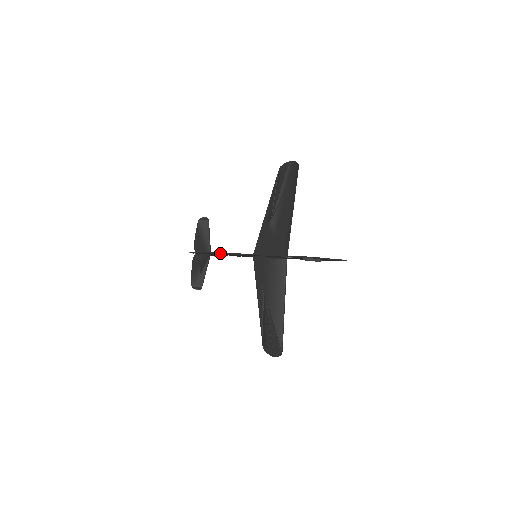
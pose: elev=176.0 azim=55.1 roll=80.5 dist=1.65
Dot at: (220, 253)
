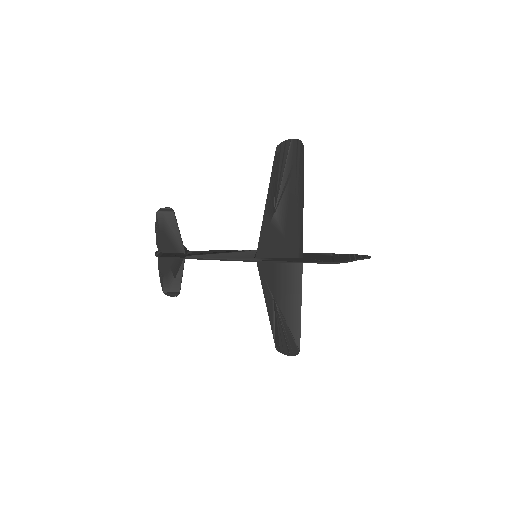
Dot at: (210, 259)
